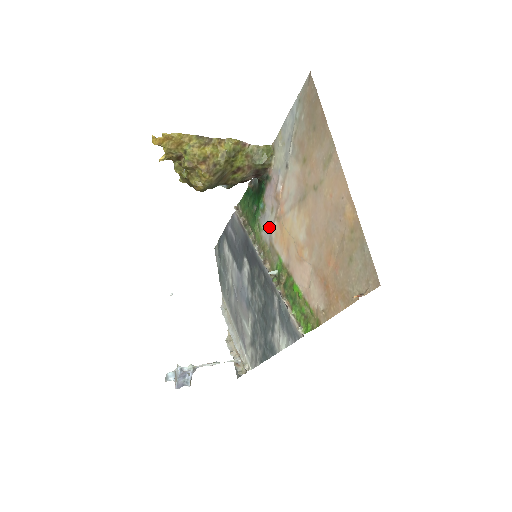
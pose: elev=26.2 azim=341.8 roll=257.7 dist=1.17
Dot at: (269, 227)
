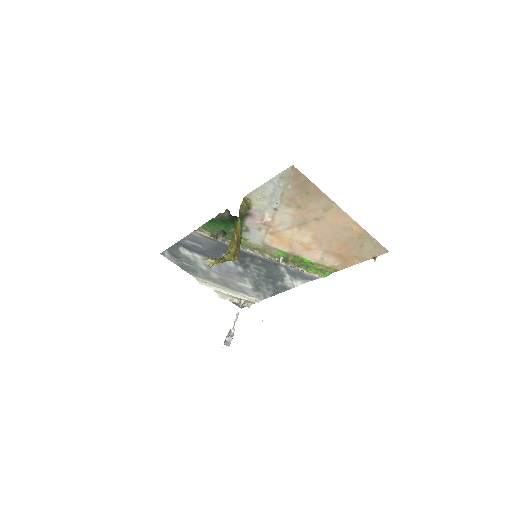
Dot at: (259, 238)
